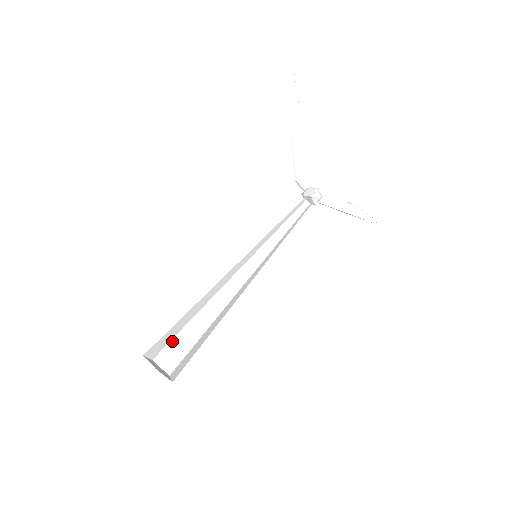
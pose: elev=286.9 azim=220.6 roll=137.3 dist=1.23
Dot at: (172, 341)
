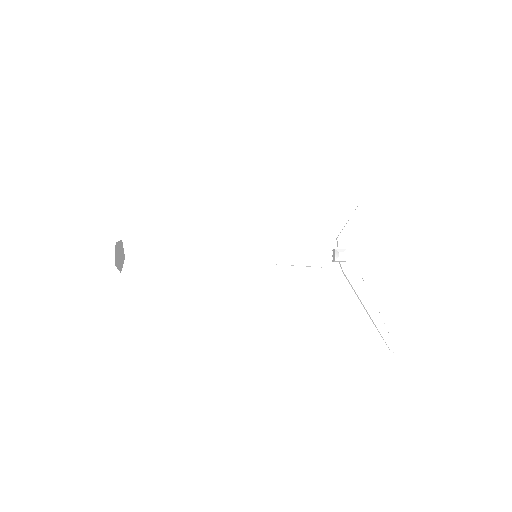
Dot at: (148, 258)
